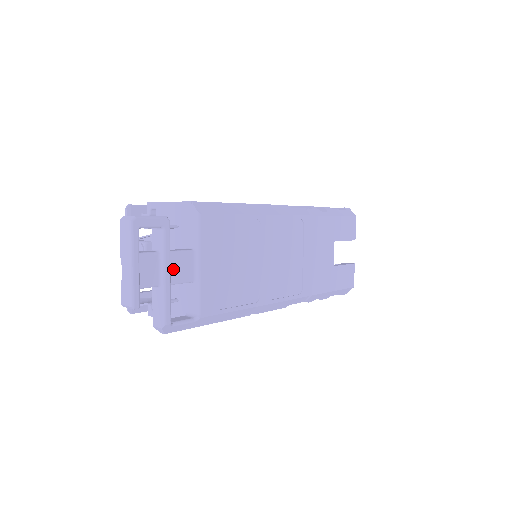
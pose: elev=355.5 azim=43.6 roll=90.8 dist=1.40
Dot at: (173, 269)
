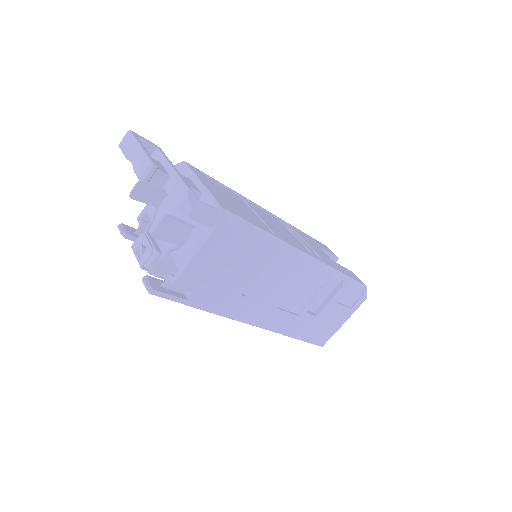
Dot at: occluded
